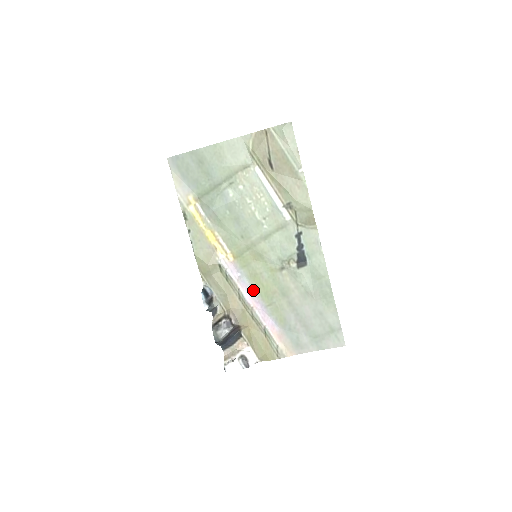
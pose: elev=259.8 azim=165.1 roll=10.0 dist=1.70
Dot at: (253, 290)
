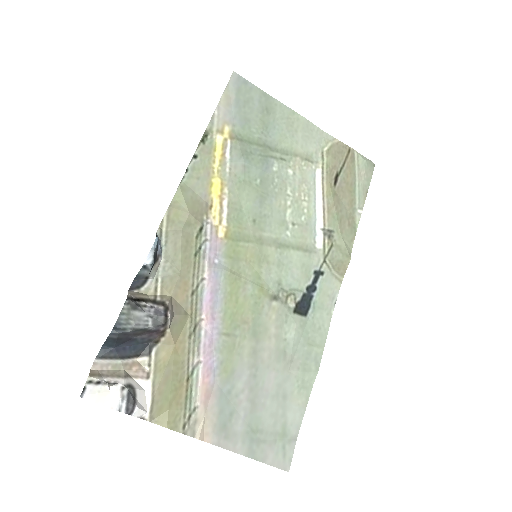
Dot at: (220, 296)
